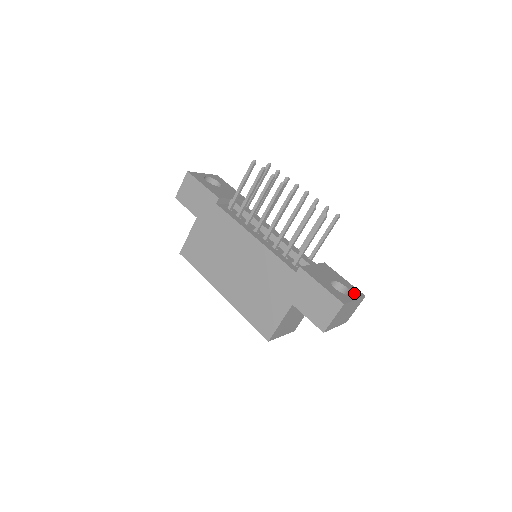
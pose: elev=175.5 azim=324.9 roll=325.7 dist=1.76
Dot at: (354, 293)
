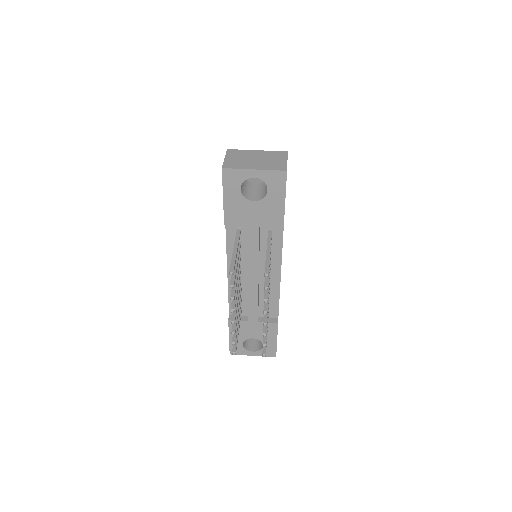
Dot at: occluded
